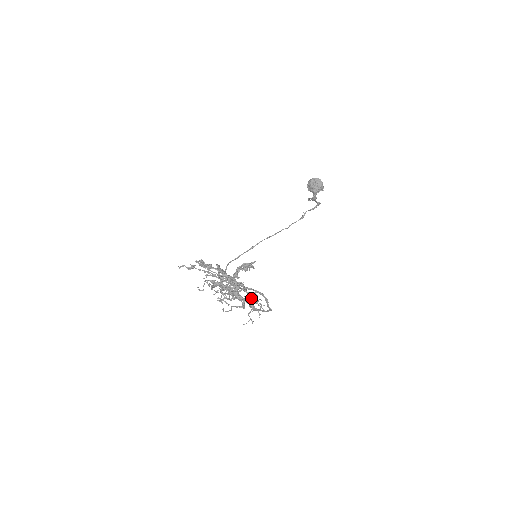
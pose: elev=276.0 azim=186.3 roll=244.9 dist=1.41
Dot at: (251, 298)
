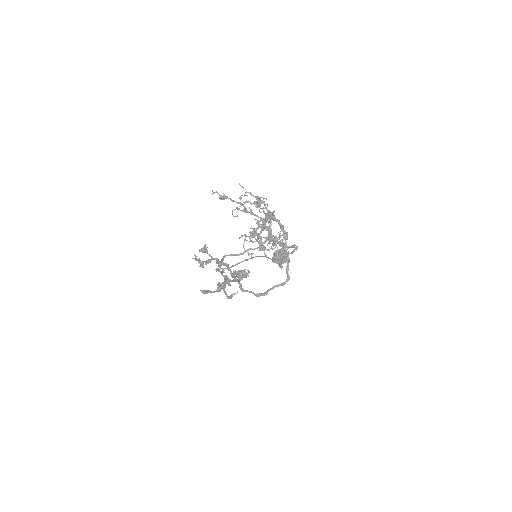
Dot at: (279, 242)
